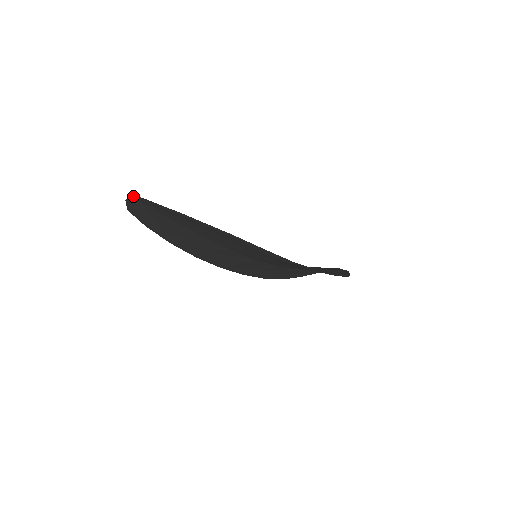
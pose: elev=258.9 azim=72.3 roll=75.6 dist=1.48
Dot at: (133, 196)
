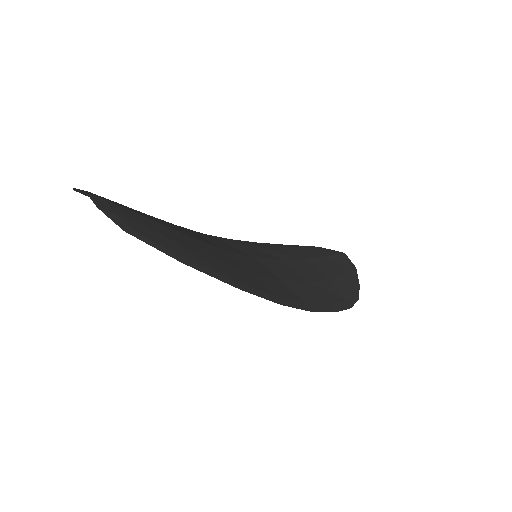
Dot at: (89, 196)
